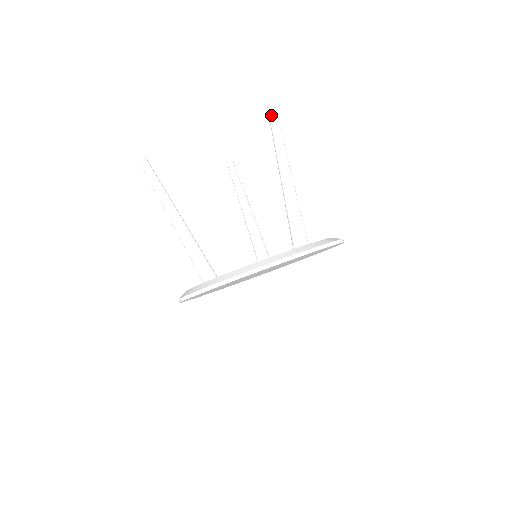
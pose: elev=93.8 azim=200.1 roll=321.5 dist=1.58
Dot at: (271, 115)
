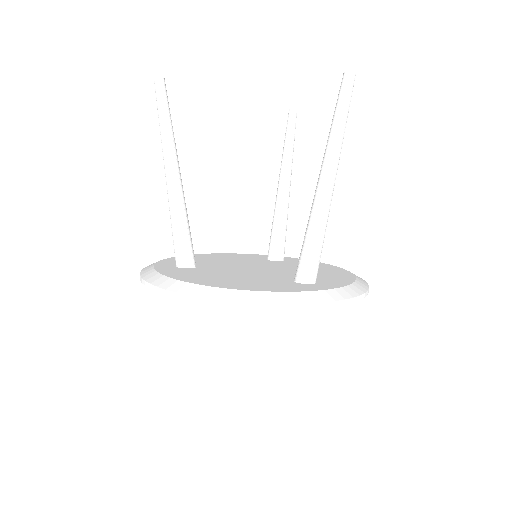
Dot at: (342, 89)
